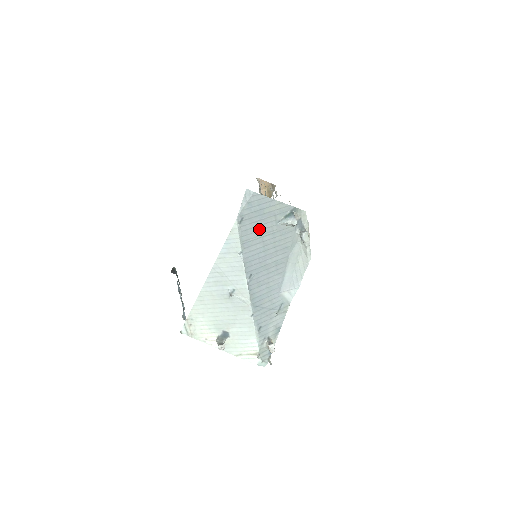
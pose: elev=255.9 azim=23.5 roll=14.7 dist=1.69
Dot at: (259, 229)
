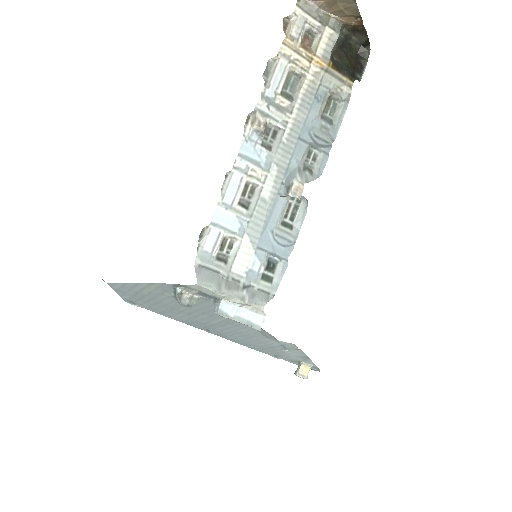
Dot at: (161, 304)
